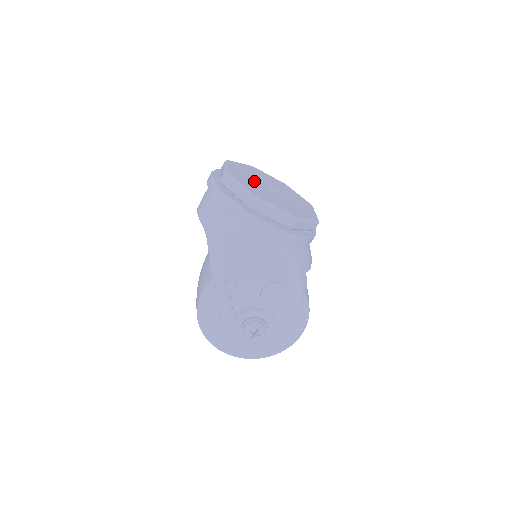
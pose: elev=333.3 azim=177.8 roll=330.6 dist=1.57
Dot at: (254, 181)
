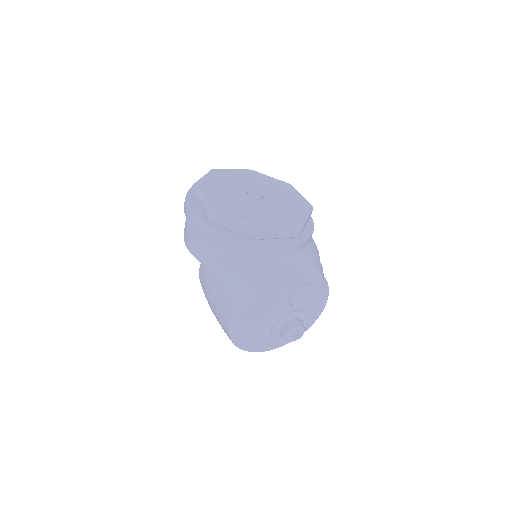
Dot at: (236, 198)
